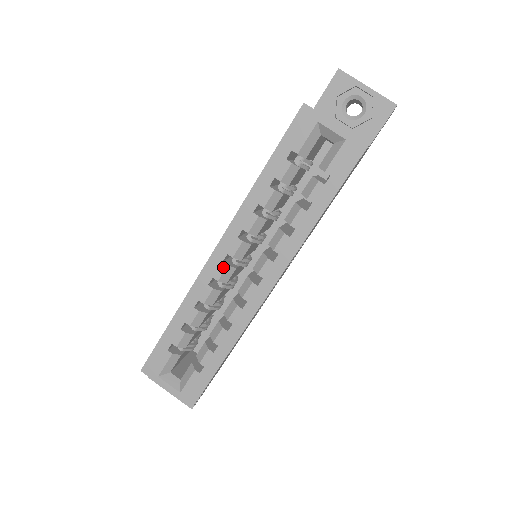
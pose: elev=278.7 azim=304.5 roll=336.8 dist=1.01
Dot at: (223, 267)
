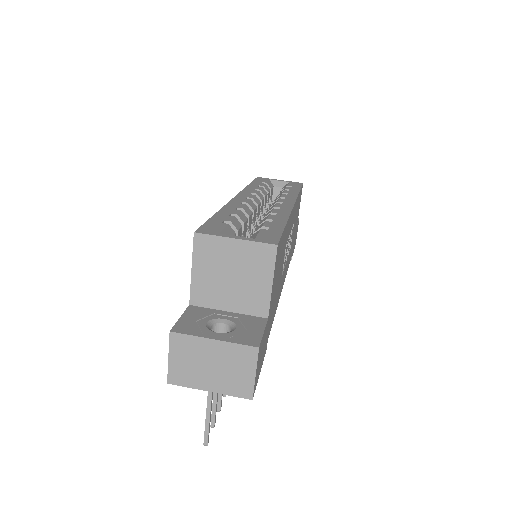
Dot at: (248, 200)
